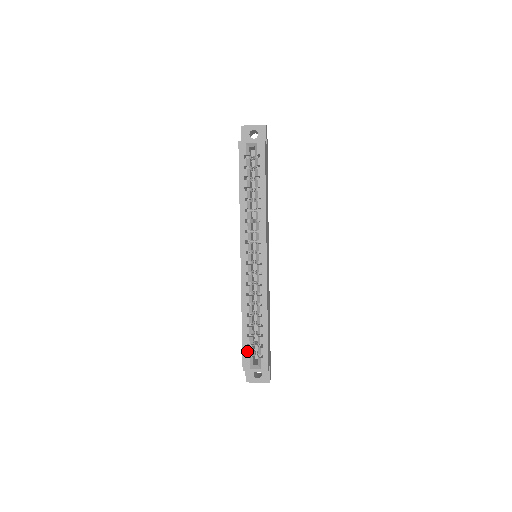
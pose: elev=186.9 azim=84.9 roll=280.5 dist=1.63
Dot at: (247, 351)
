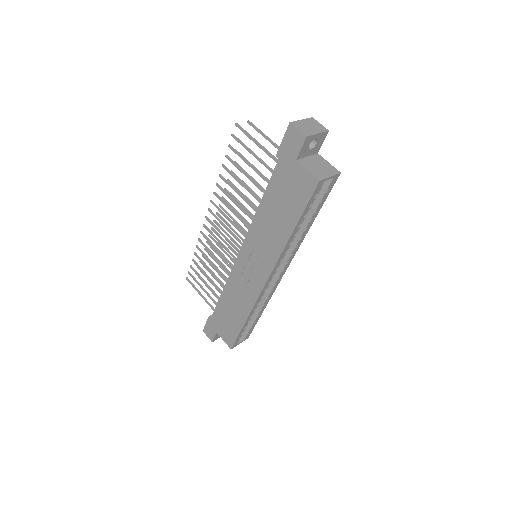
Dot at: (240, 337)
